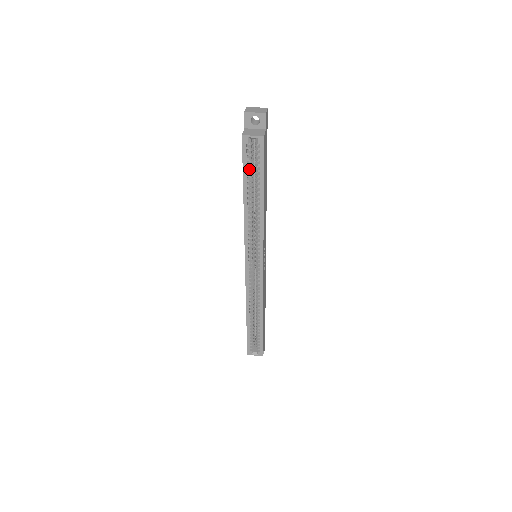
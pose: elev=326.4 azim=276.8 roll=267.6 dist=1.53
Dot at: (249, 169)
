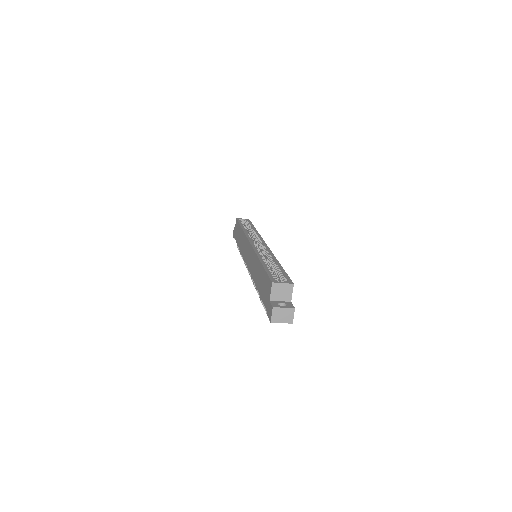
Dot at: occluded
